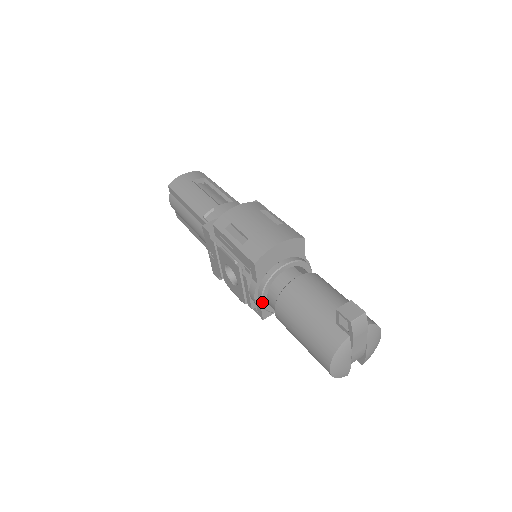
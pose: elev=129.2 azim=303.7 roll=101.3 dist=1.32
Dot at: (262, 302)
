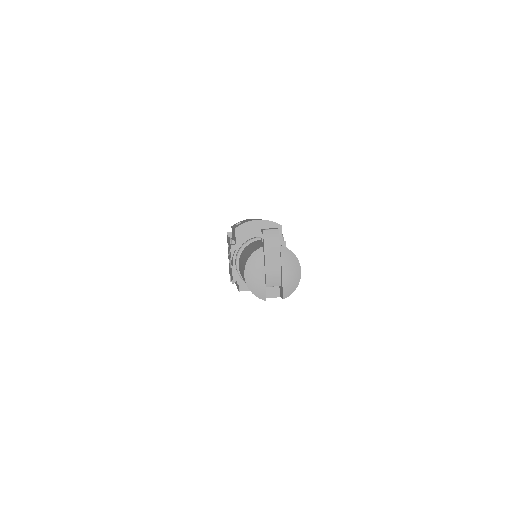
Dot at: (236, 265)
